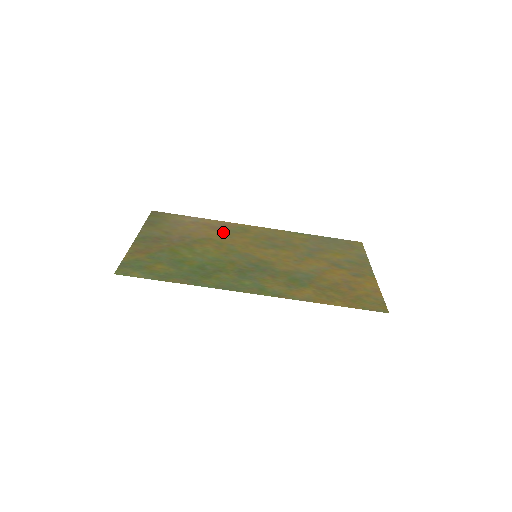
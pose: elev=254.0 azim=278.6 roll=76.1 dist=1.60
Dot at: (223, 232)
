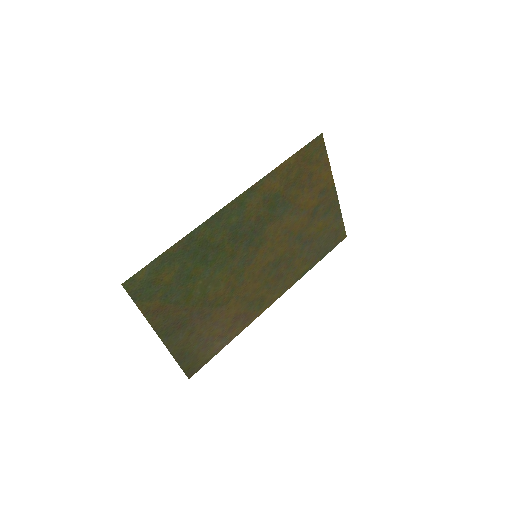
Dot at: (242, 307)
